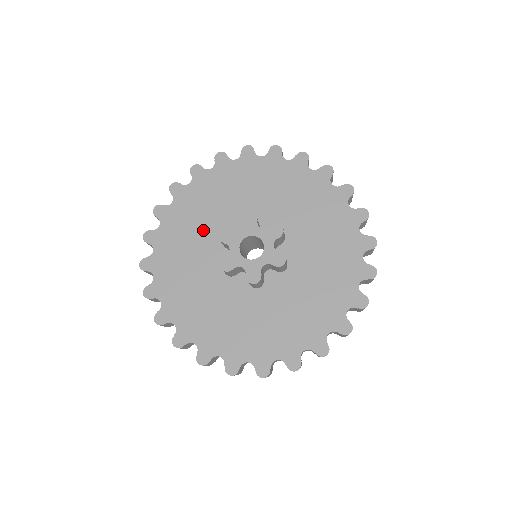
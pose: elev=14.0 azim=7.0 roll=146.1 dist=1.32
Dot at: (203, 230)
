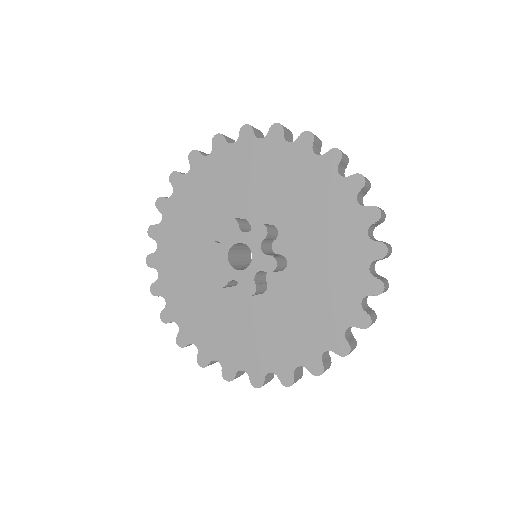
Dot at: (234, 194)
